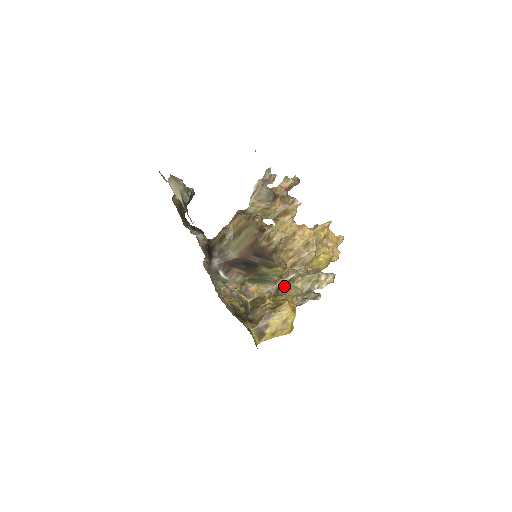
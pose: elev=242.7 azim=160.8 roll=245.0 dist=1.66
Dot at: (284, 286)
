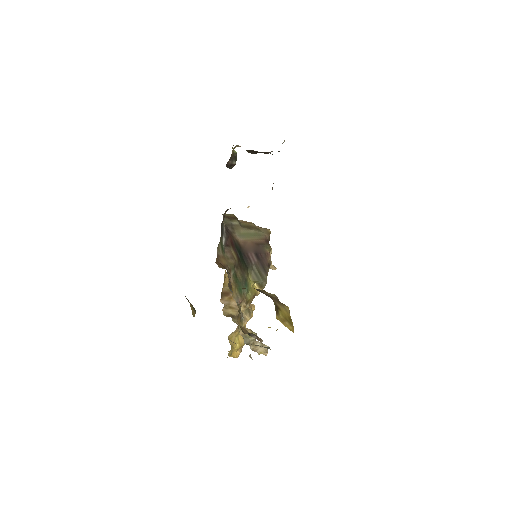
Dot at: (239, 317)
